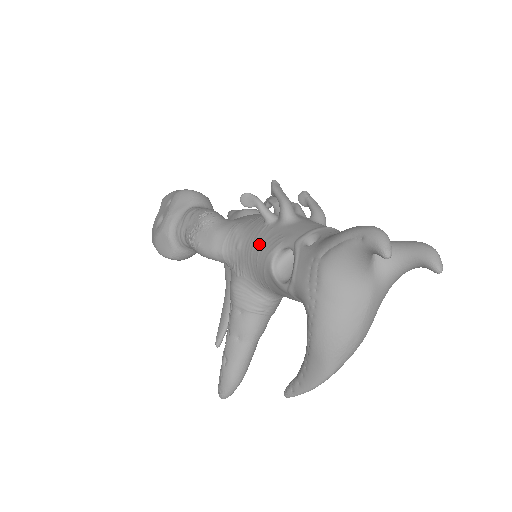
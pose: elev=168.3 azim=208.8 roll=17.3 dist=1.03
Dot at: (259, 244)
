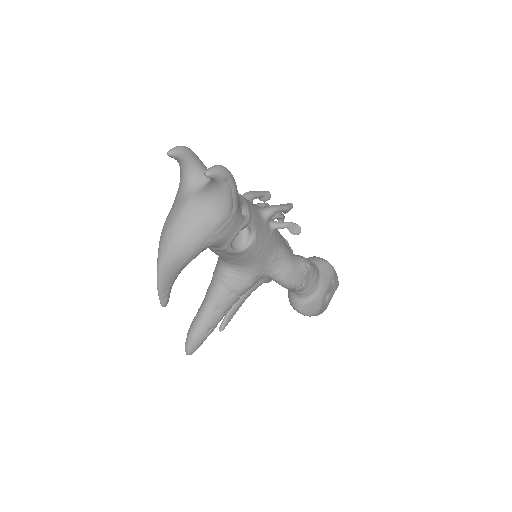
Dot at: occluded
